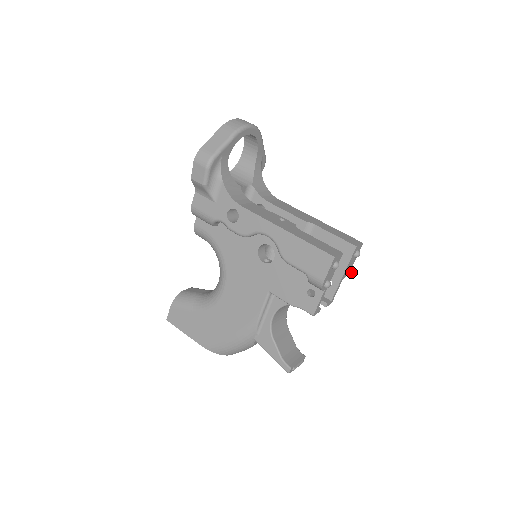
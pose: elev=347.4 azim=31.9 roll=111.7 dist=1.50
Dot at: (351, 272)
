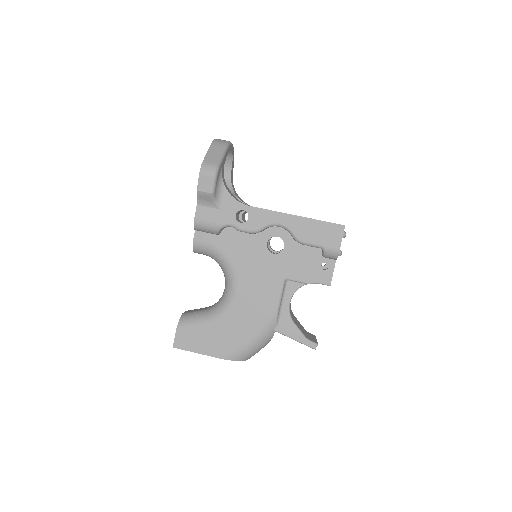
Dot at: occluded
